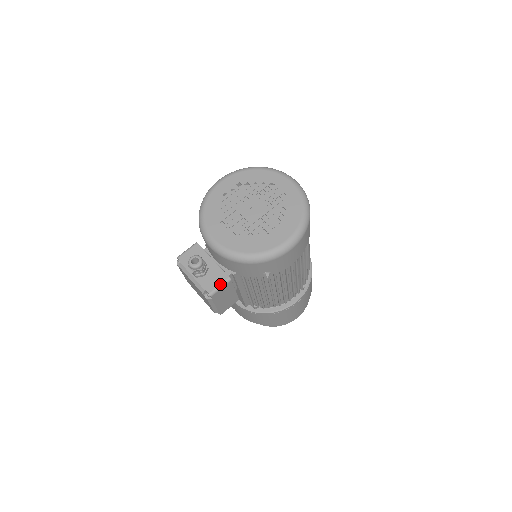
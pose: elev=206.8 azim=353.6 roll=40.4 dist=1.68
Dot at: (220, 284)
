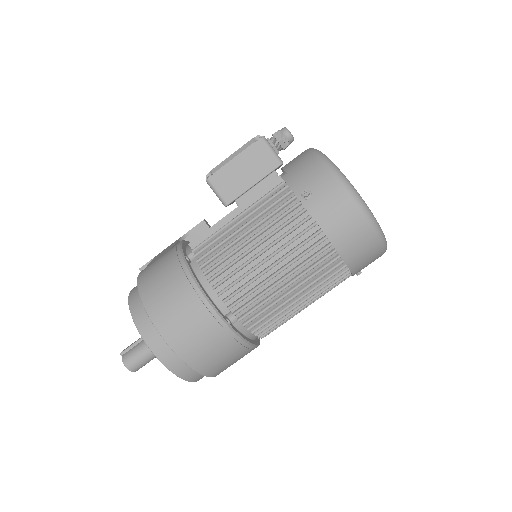
Dot at: occluded
